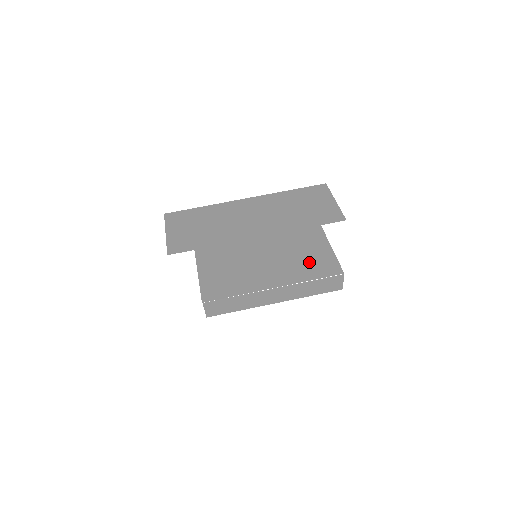
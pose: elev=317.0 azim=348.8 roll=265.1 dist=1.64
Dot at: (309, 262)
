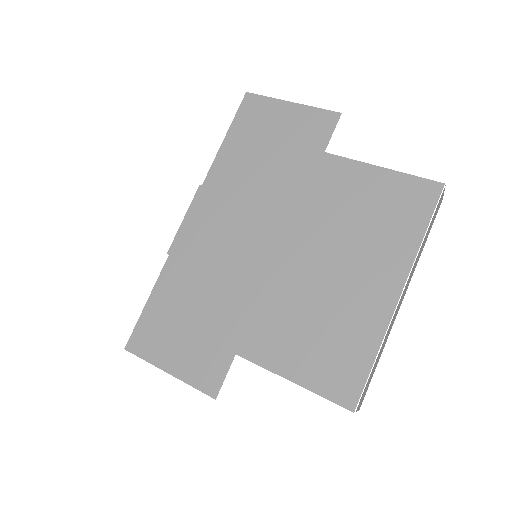
Dot at: (386, 215)
